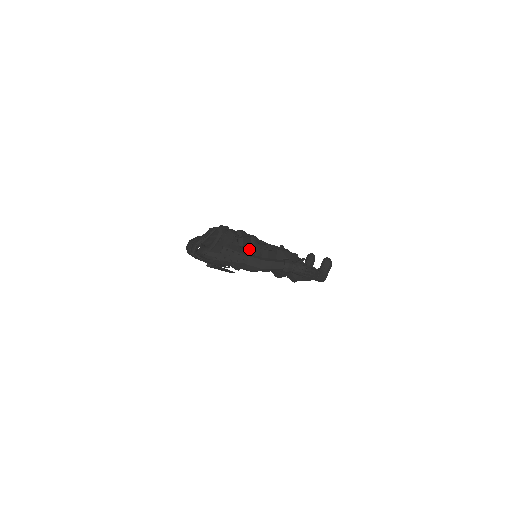
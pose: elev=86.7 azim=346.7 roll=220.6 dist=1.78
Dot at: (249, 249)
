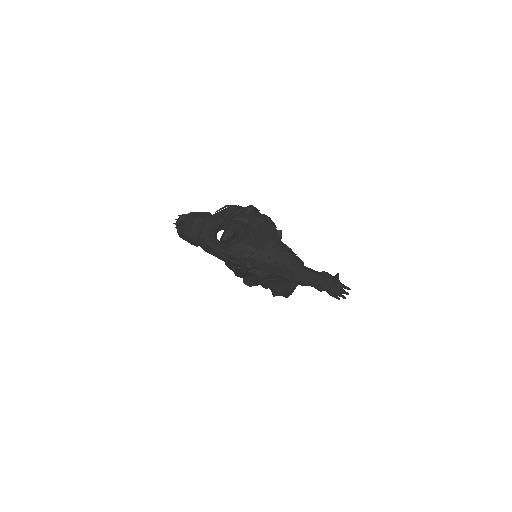
Dot at: occluded
